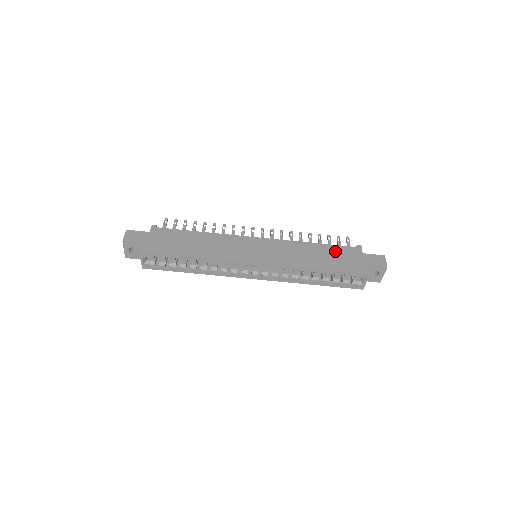
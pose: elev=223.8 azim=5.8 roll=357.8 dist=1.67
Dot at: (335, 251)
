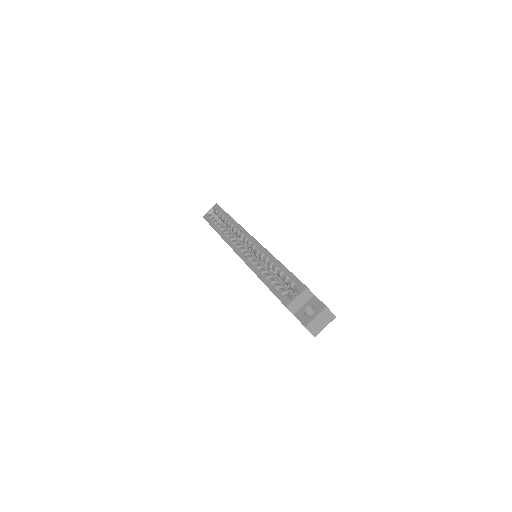
Dot at: occluded
